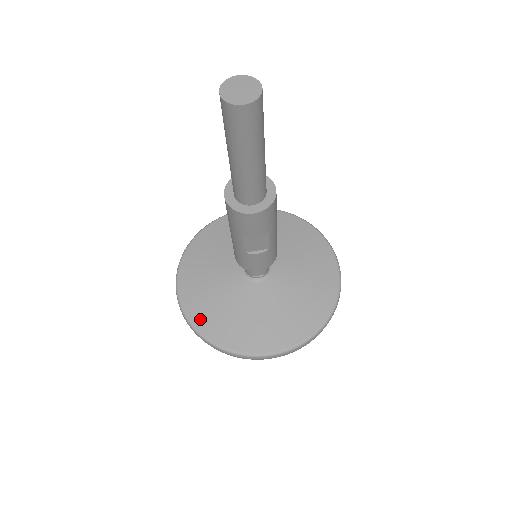
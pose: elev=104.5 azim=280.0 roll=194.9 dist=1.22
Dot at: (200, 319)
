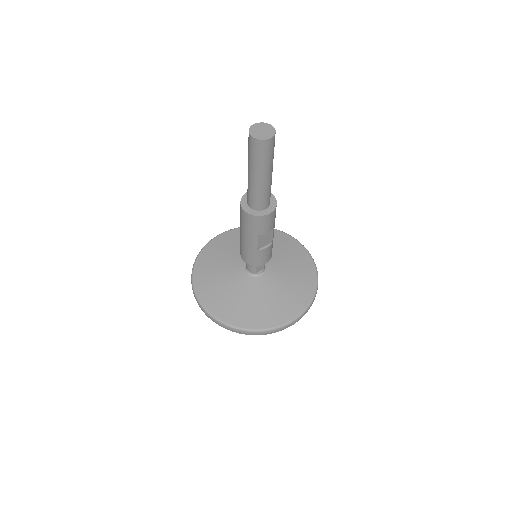
Dot at: (229, 317)
